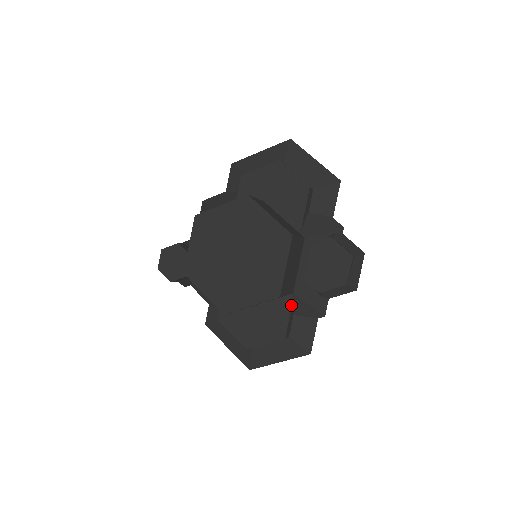
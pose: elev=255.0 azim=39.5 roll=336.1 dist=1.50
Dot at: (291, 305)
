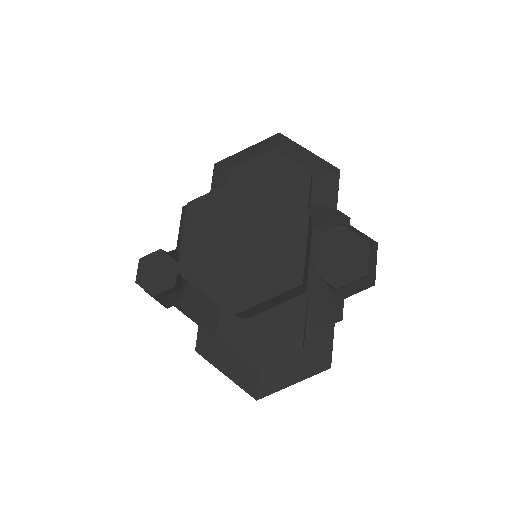
Dot at: (305, 306)
